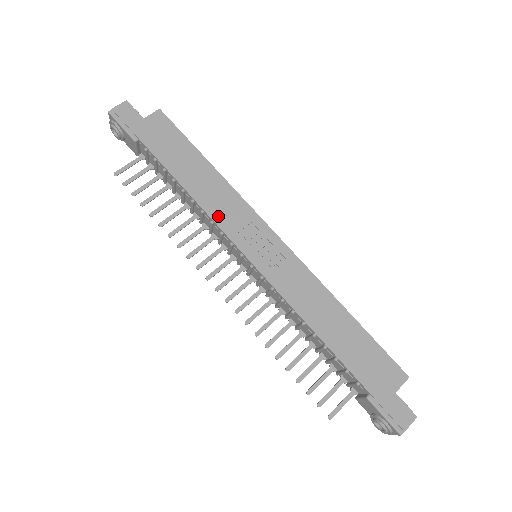
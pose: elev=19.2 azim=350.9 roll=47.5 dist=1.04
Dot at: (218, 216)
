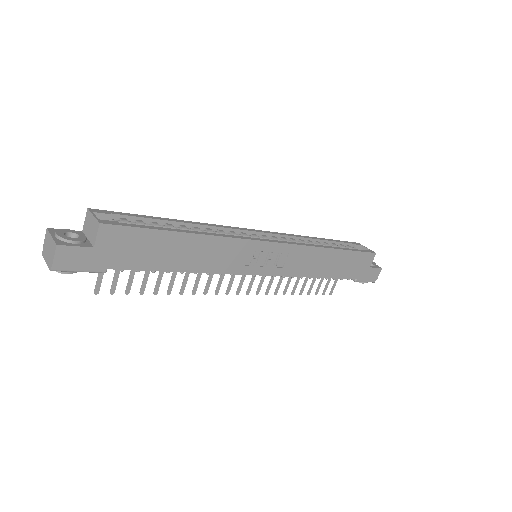
Dot at: (224, 268)
